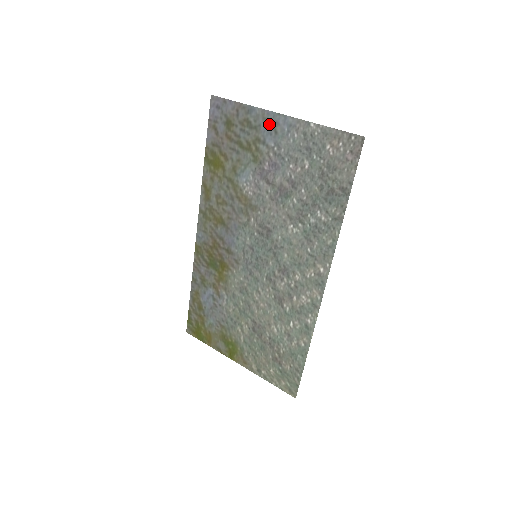
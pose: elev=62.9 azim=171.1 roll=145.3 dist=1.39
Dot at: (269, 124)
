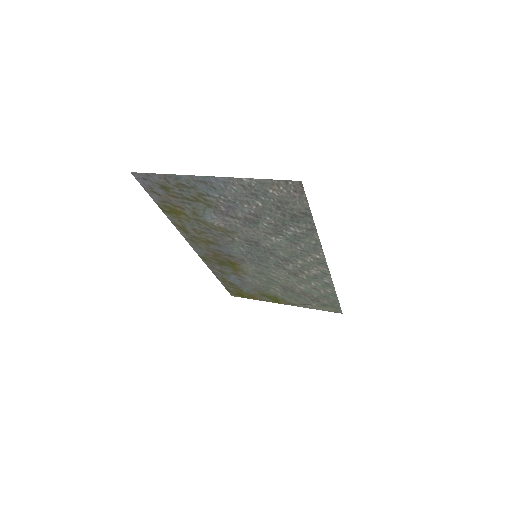
Dot at: (203, 184)
